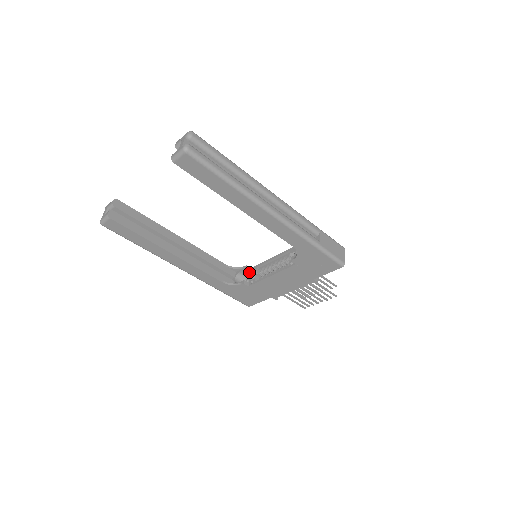
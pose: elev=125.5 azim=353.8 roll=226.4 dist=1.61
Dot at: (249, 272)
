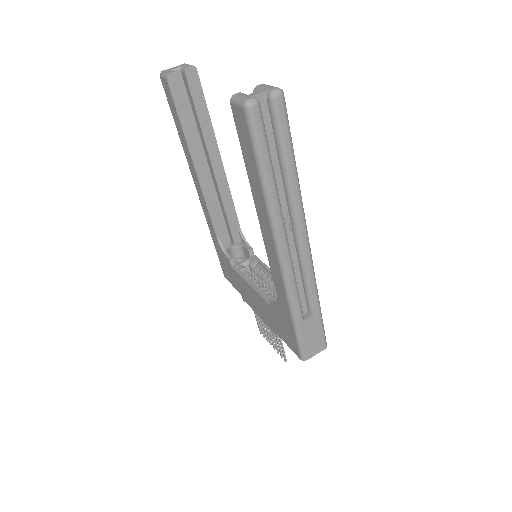
Dot at: (249, 255)
